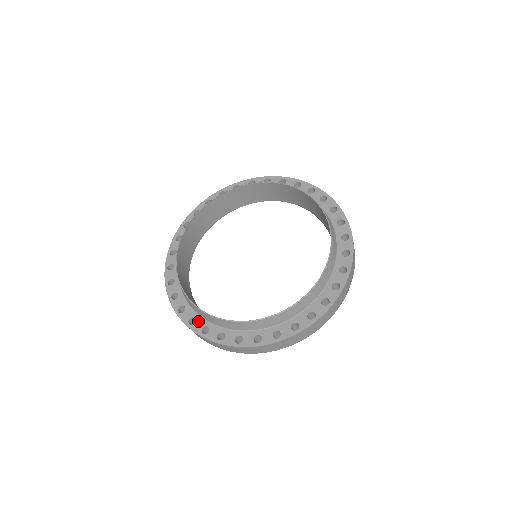
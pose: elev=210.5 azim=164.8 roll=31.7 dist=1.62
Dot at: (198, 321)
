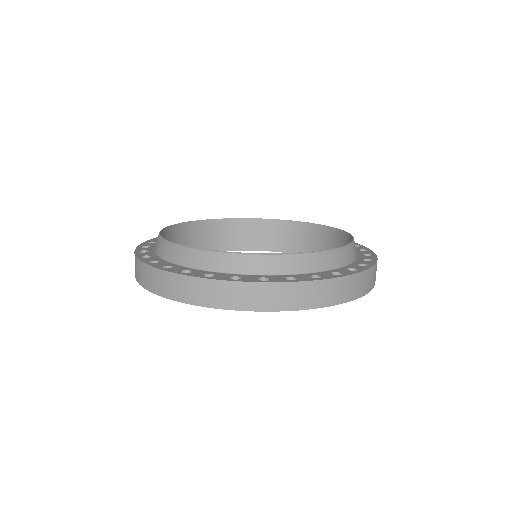
Dot at: (271, 277)
